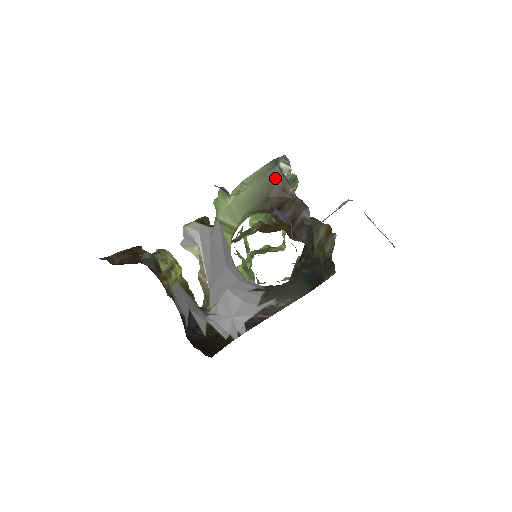
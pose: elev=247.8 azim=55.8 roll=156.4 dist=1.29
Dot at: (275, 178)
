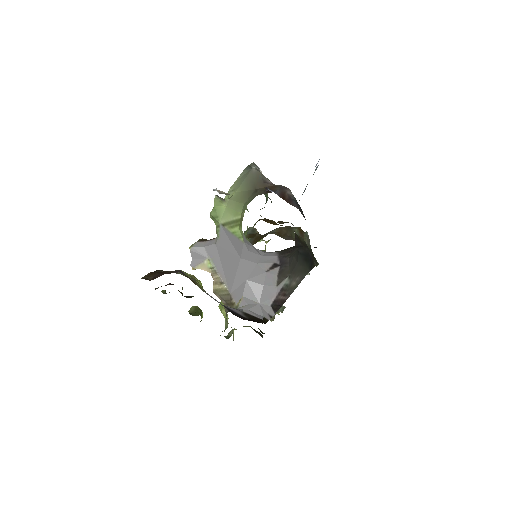
Dot at: (255, 176)
